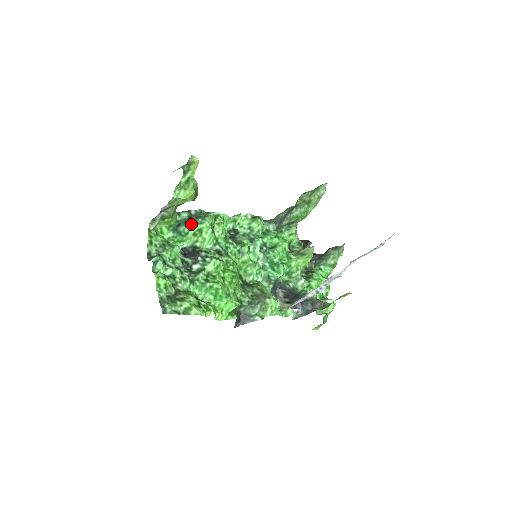
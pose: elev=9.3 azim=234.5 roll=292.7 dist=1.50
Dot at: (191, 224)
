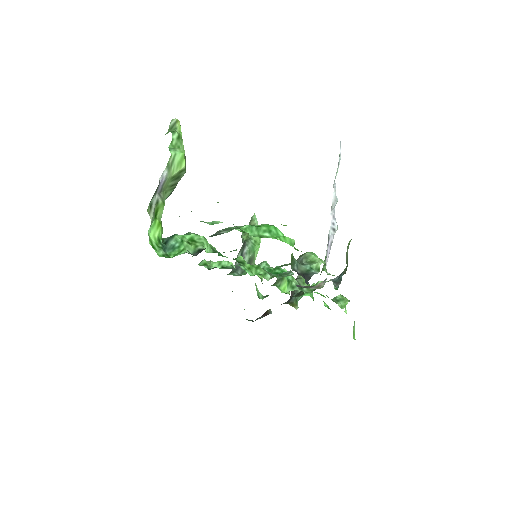
Dot at: (179, 235)
